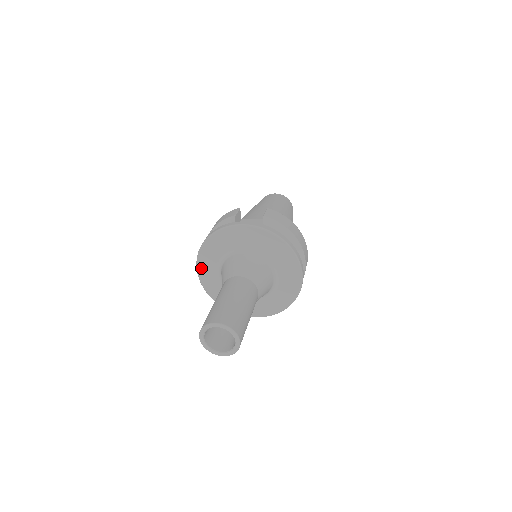
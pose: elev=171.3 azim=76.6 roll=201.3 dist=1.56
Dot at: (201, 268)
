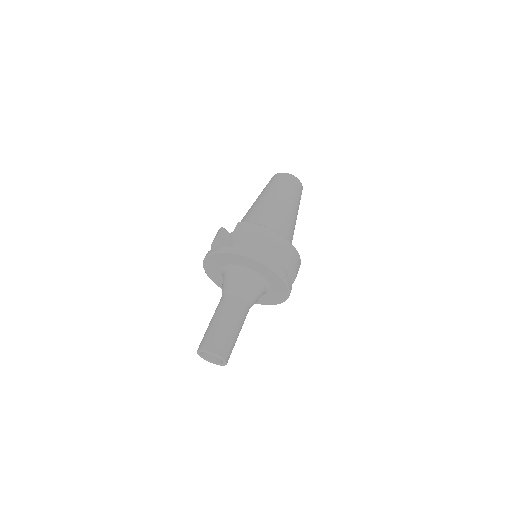
Dot at: (216, 283)
